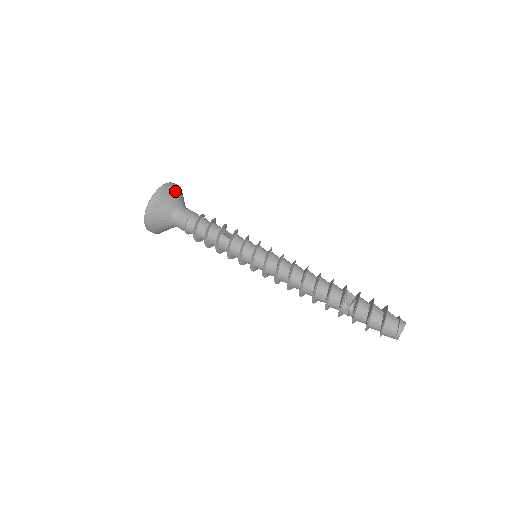
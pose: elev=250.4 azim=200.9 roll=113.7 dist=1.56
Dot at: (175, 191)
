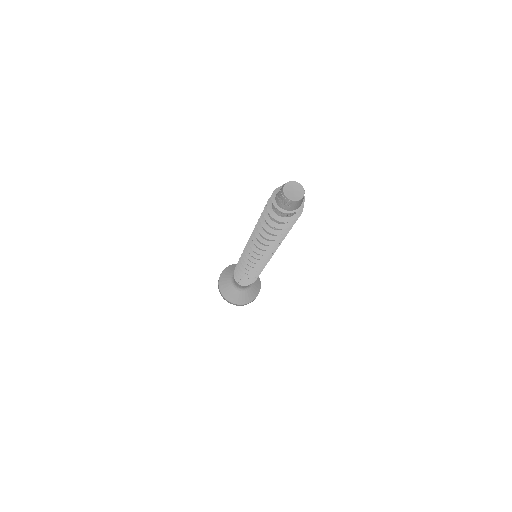
Dot at: occluded
